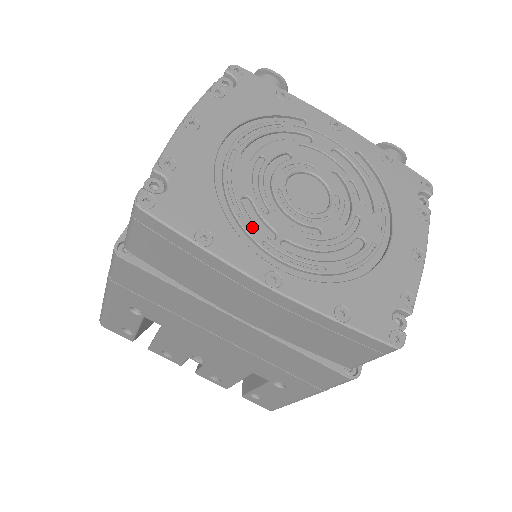
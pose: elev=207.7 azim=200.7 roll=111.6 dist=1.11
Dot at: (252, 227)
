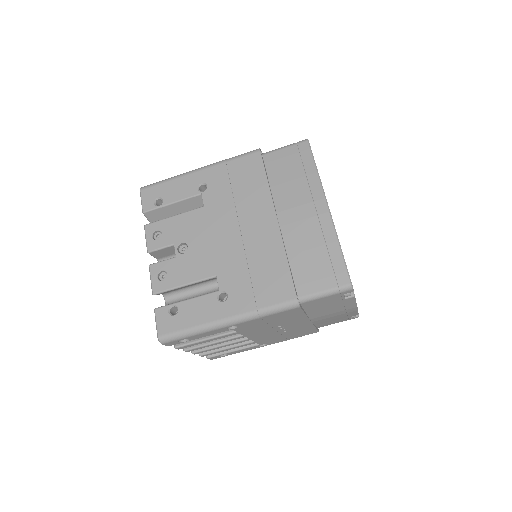
Dot at: occluded
